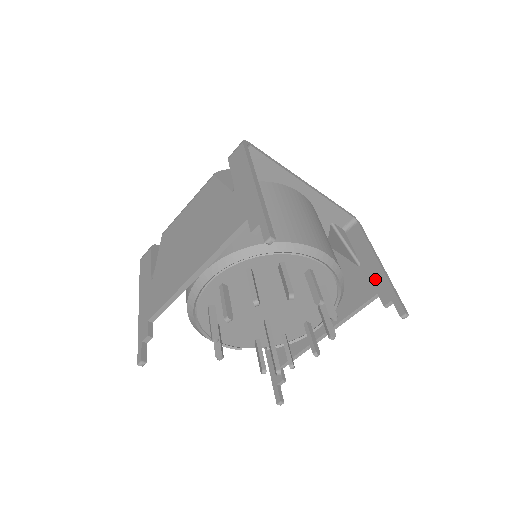
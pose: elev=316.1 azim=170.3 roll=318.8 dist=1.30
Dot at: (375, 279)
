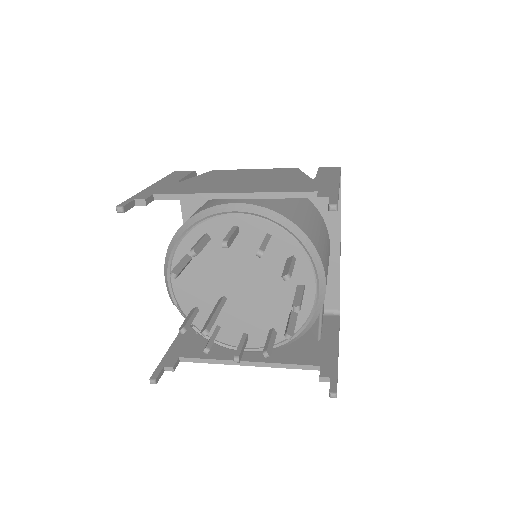
Dot at: (326, 356)
